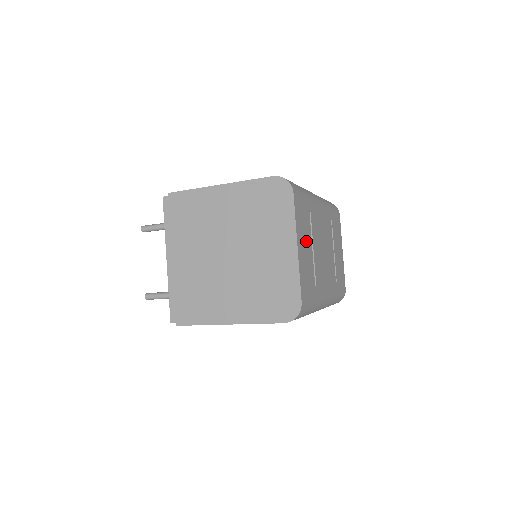
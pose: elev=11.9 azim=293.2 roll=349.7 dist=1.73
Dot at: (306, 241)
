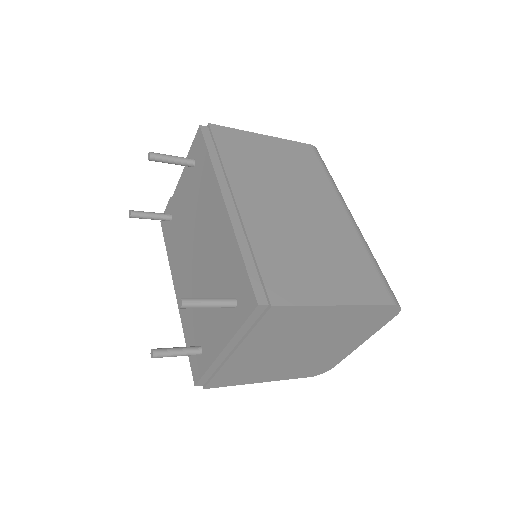
Dot at: occluded
